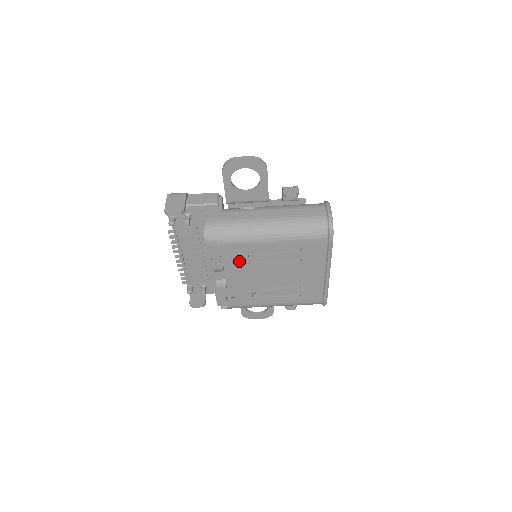
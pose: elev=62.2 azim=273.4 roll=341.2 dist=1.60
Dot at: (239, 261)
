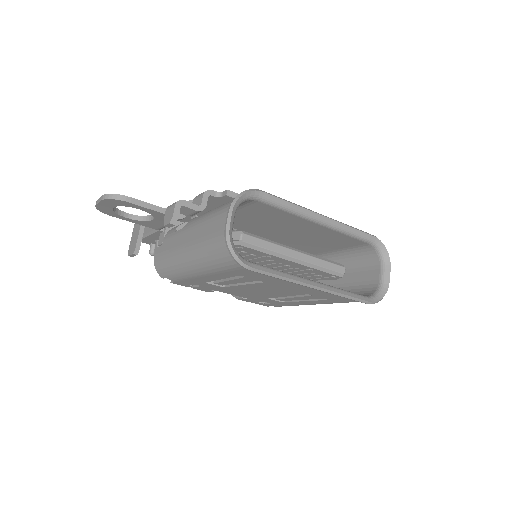
Dot at: (213, 287)
